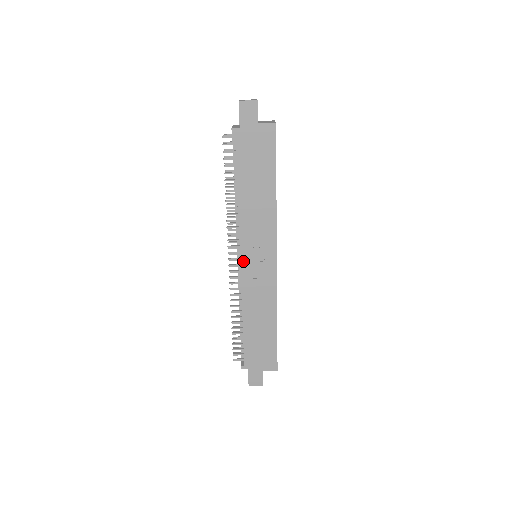
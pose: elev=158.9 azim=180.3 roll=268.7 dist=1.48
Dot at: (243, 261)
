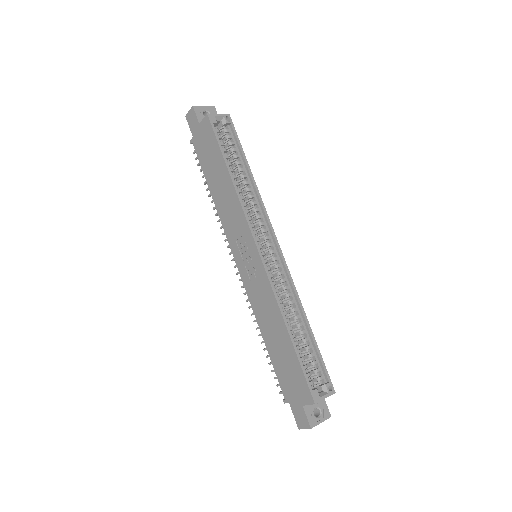
Dot at: (238, 264)
